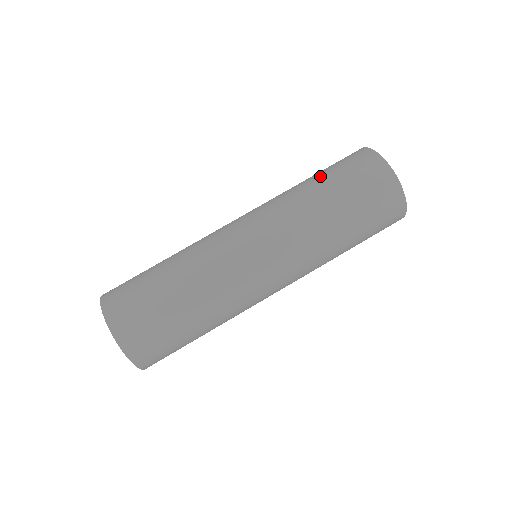
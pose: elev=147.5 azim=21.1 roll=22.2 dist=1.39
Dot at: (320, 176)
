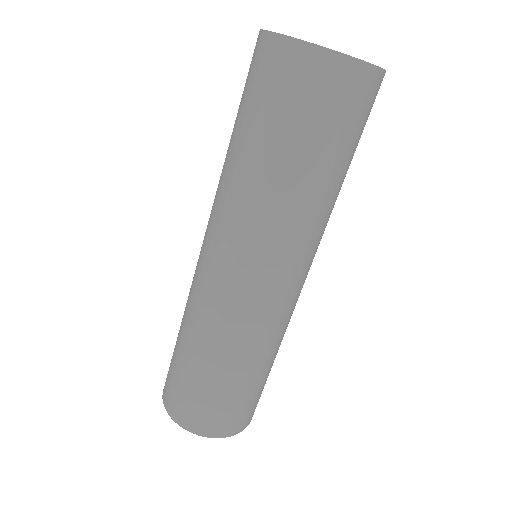
Dot at: occluded
